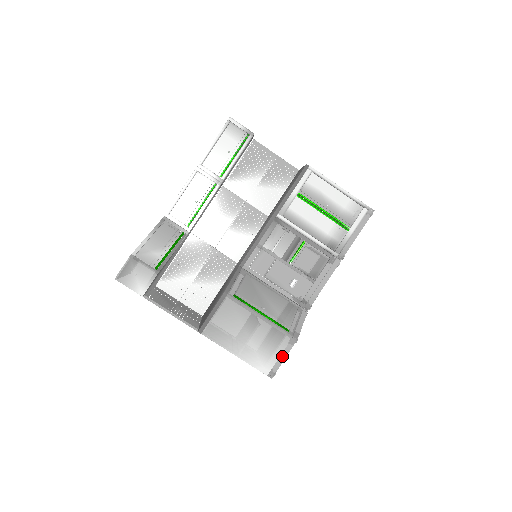
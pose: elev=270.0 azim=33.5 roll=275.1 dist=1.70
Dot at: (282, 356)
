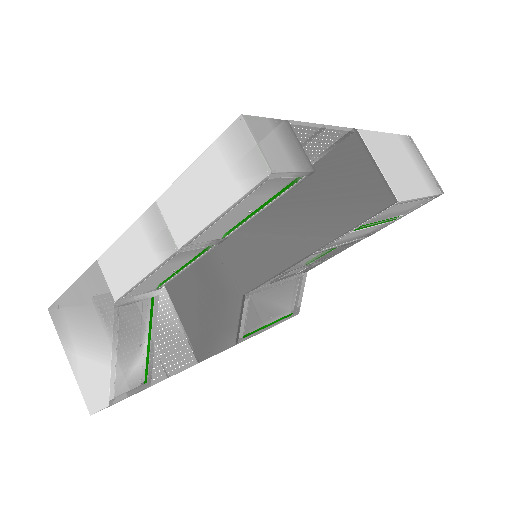
Dot at: occluded
